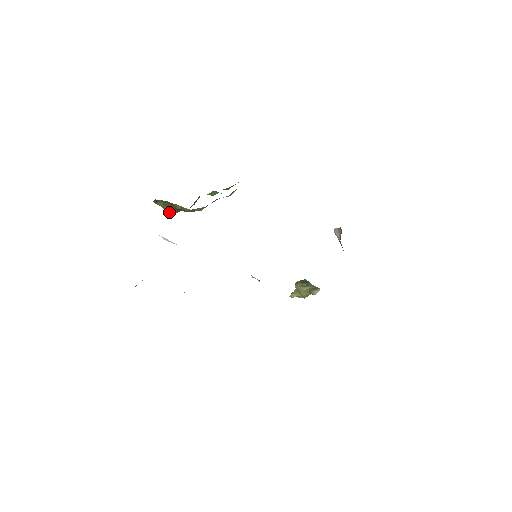
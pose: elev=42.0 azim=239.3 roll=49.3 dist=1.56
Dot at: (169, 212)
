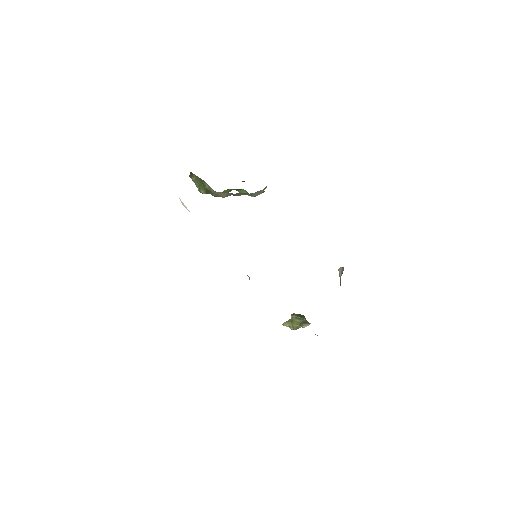
Dot at: (199, 190)
